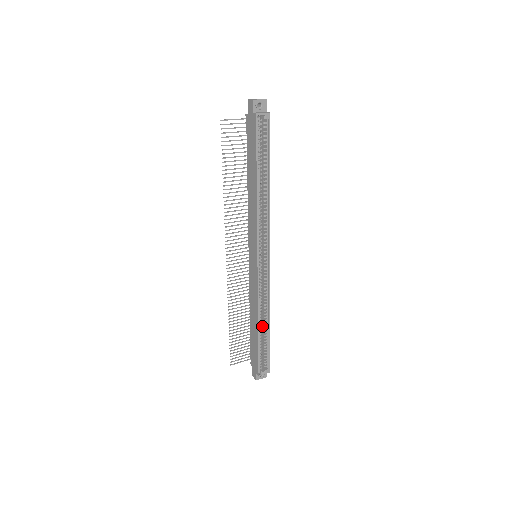
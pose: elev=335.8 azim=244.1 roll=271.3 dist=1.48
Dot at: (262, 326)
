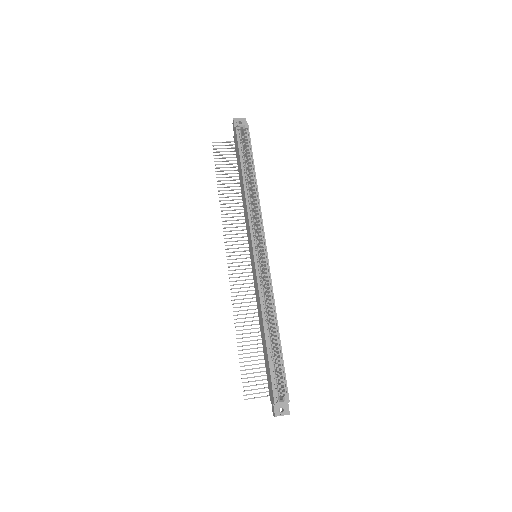
Dot at: (273, 338)
